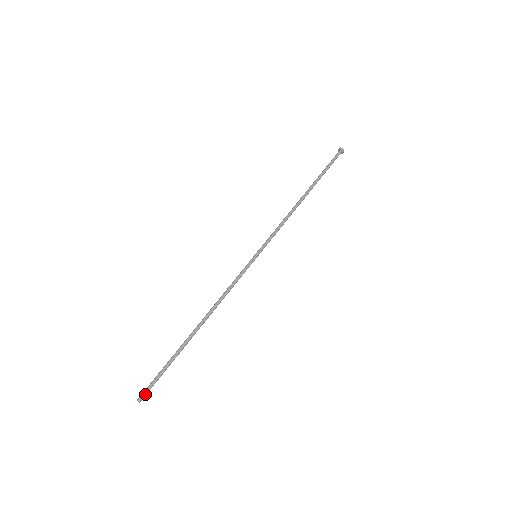
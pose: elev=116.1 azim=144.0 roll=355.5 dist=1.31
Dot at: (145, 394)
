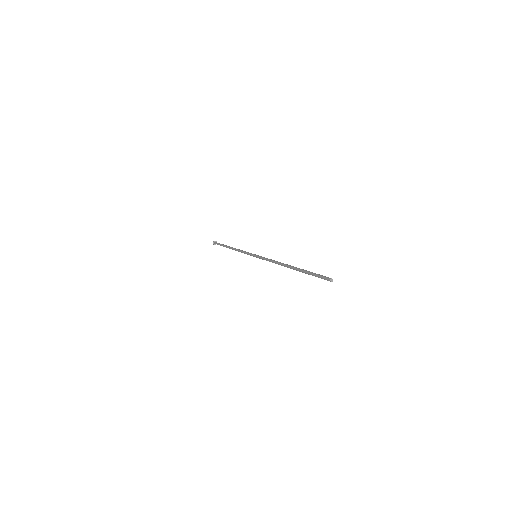
Dot at: (328, 278)
